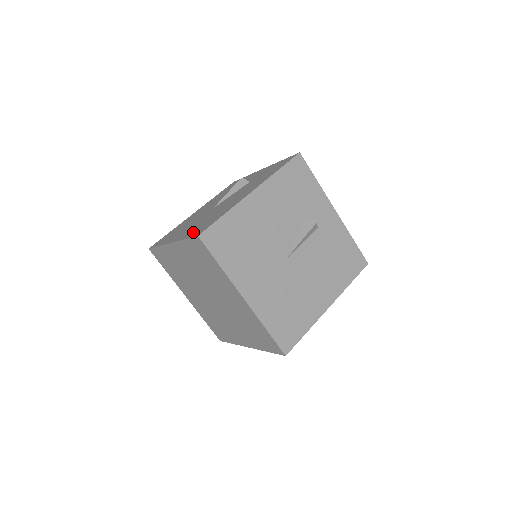
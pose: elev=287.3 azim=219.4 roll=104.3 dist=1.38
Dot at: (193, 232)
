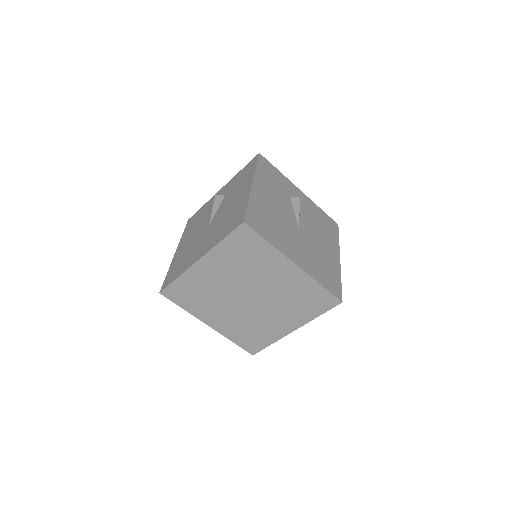
Dot at: (225, 232)
